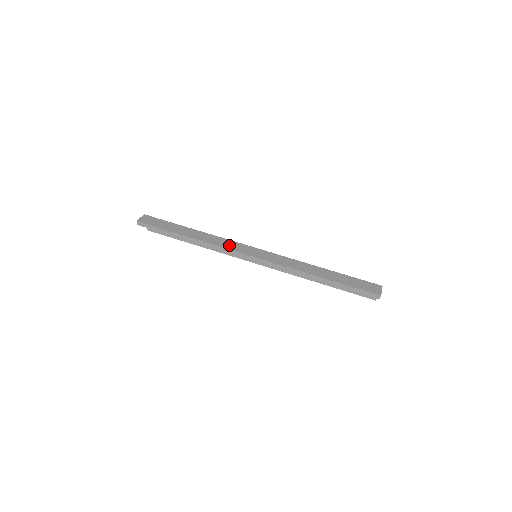
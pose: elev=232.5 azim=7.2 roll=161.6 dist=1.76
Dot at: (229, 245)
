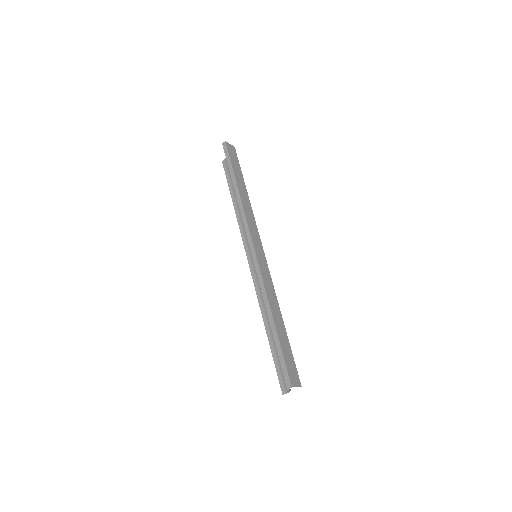
Dot at: (252, 224)
